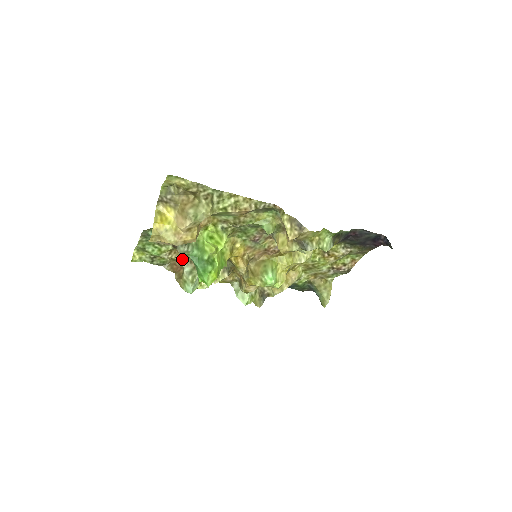
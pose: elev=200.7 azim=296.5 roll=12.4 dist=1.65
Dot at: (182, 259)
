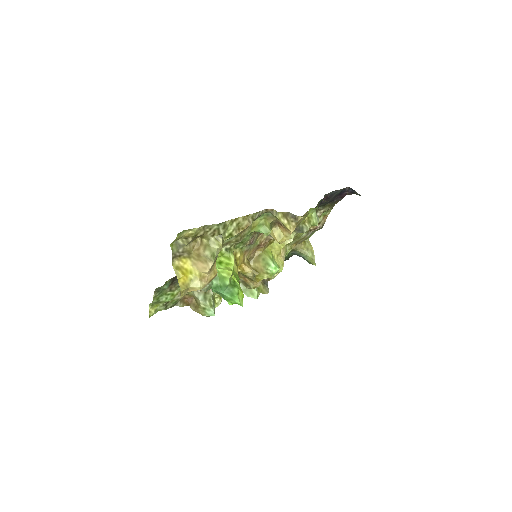
Dot at: (192, 291)
